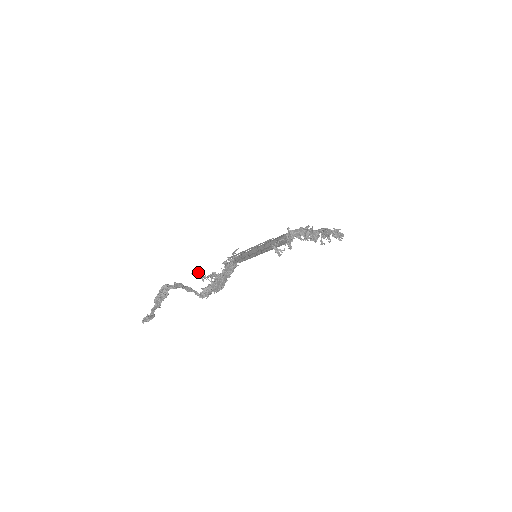
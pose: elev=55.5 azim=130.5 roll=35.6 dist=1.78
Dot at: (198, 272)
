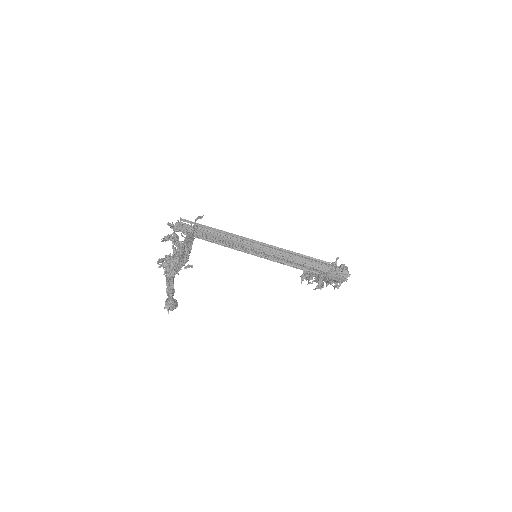
Dot at: occluded
